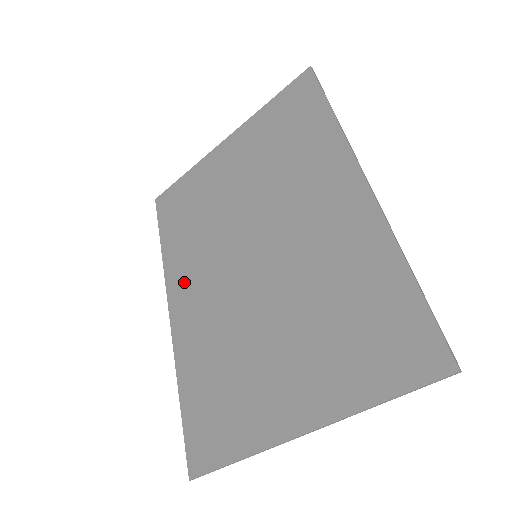
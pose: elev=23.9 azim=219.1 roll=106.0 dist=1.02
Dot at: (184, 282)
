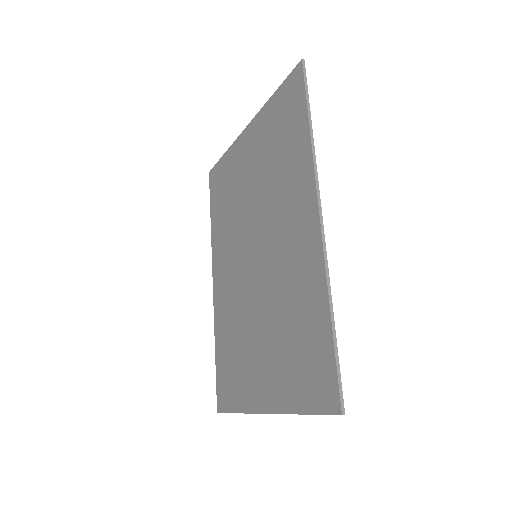
Dot at: (220, 260)
